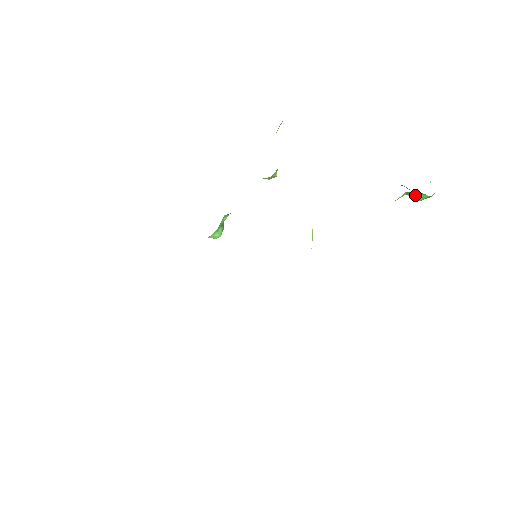
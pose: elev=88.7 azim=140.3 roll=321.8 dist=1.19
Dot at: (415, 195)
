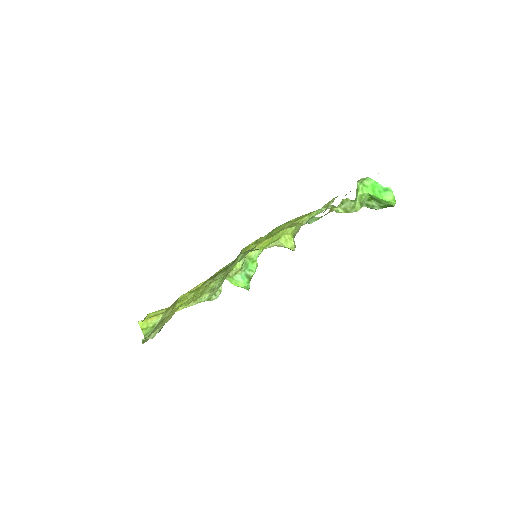
Dot at: (373, 190)
